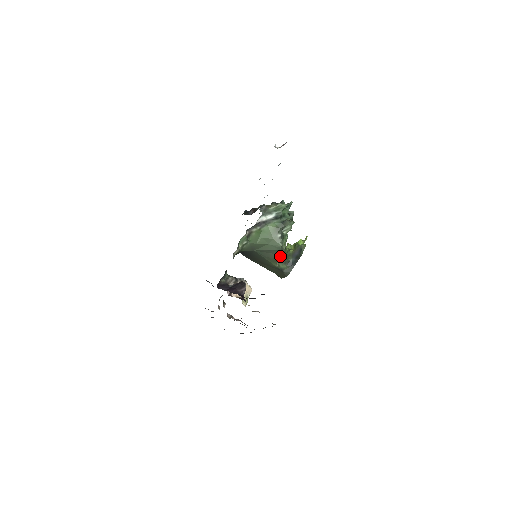
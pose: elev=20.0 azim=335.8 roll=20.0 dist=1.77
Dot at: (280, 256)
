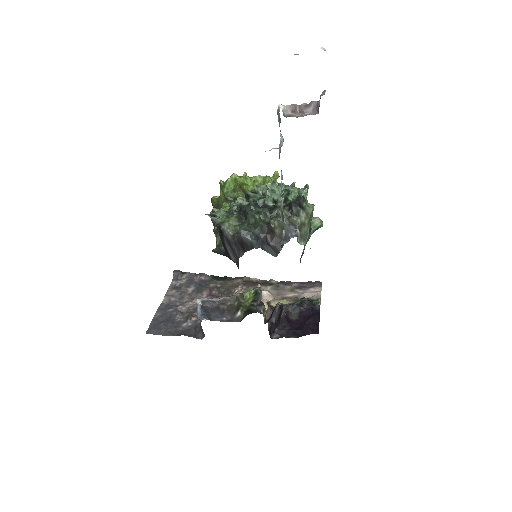
Dot at: occluded
